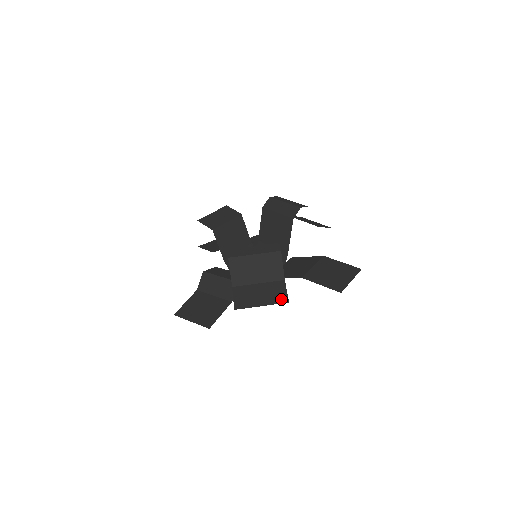
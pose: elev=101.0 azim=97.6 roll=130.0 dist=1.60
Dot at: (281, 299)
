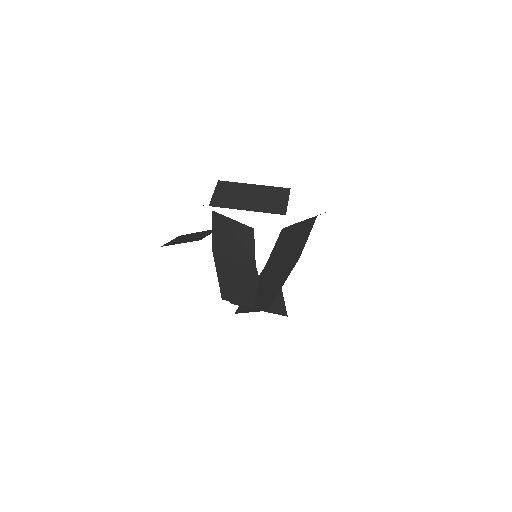
Dot at: occluded
